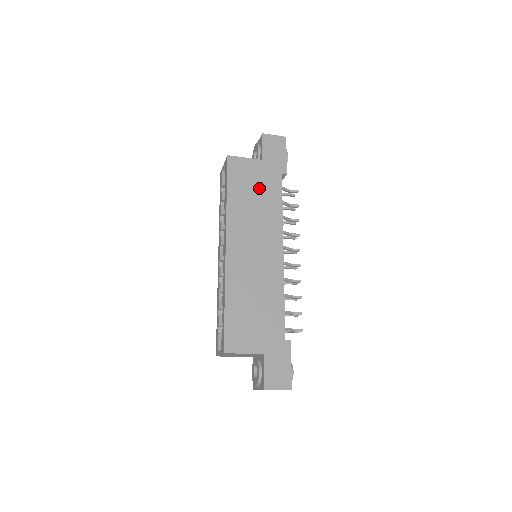
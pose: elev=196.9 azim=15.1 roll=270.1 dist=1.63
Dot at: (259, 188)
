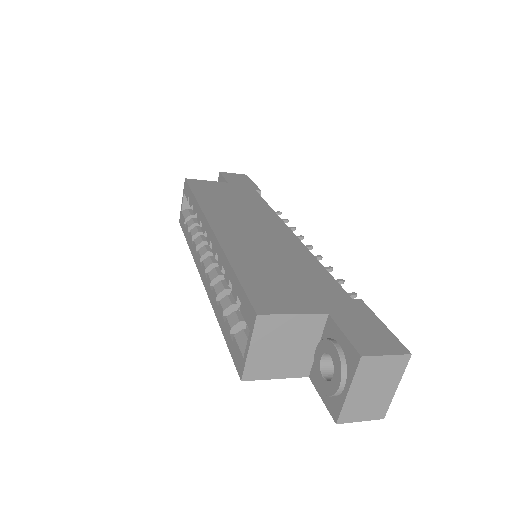
Dot at: (233, 195)
